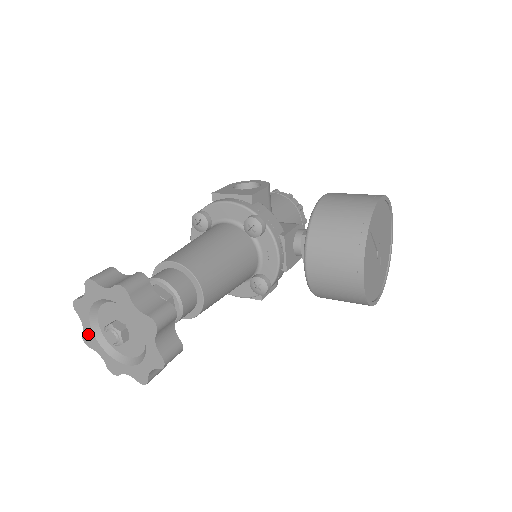
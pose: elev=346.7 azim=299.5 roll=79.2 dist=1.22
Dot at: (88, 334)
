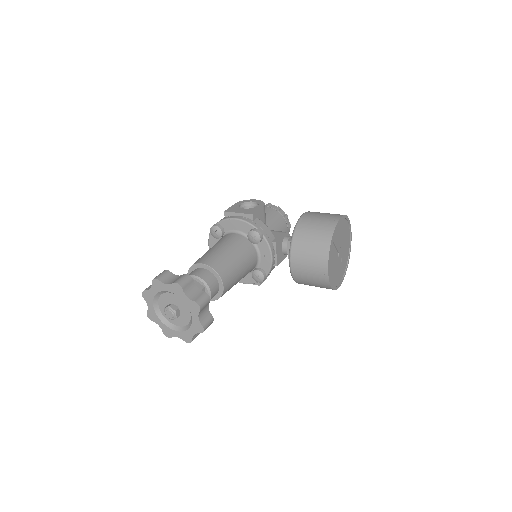
Dot at: (151, 312)
